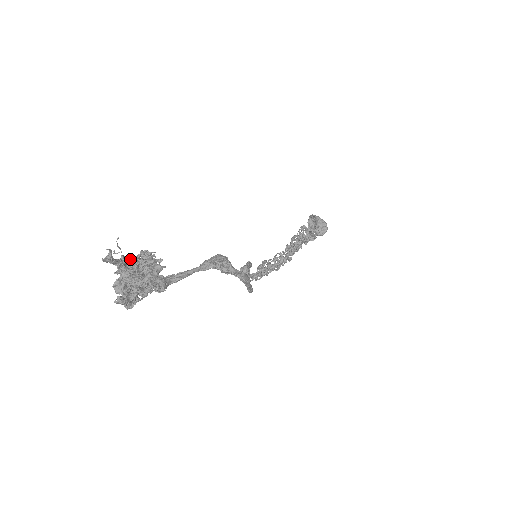
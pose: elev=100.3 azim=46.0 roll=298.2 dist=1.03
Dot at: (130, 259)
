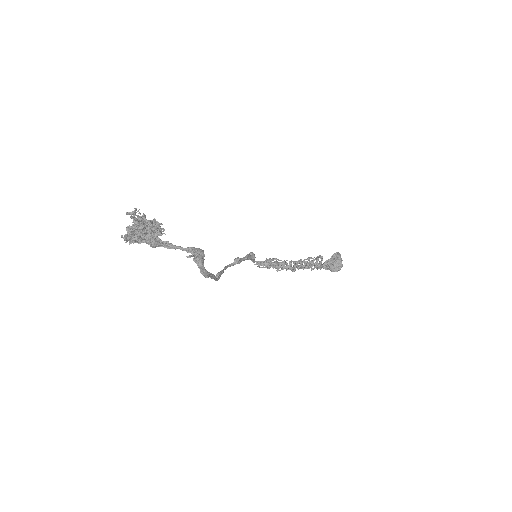
Dot at: (145, 220)
